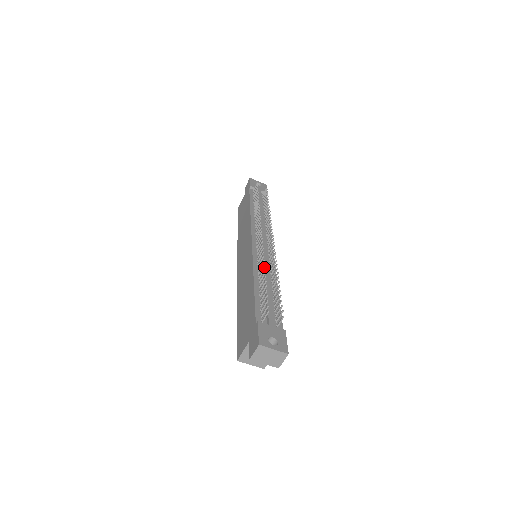
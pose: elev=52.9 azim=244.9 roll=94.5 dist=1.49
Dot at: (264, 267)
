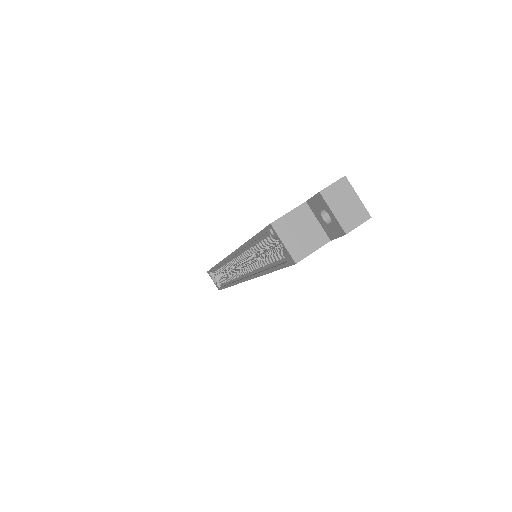
Dot at: occluded
